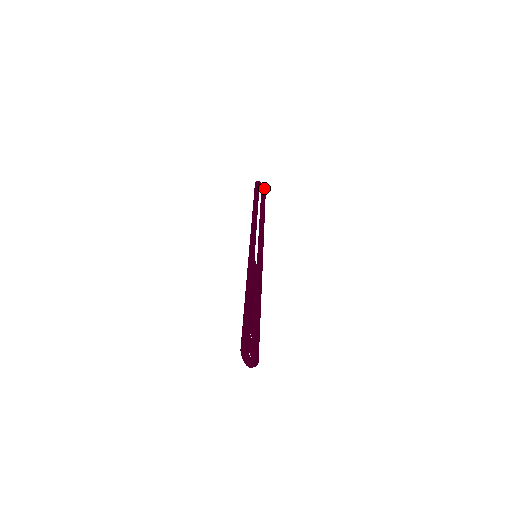
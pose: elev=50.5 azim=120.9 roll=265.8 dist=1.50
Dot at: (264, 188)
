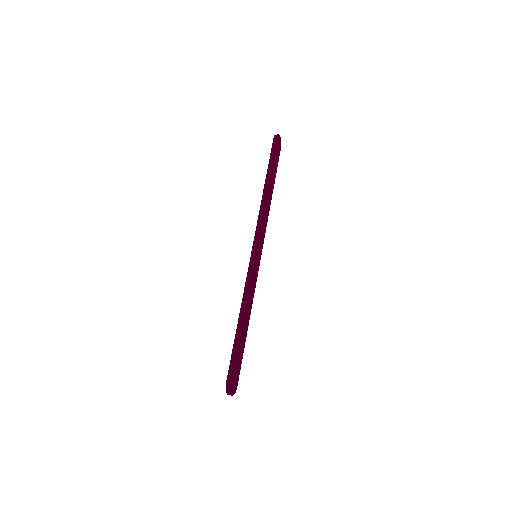
Dot at: occluded
